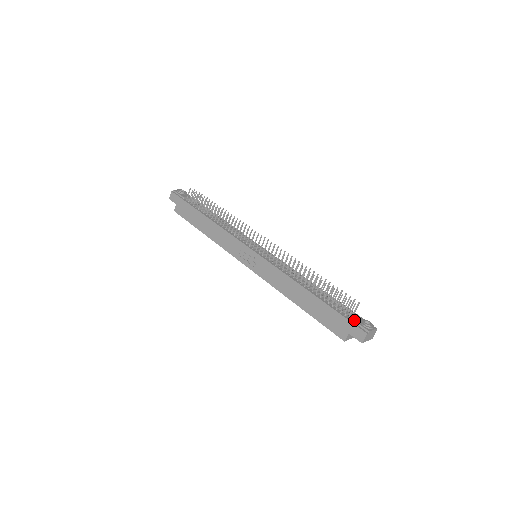
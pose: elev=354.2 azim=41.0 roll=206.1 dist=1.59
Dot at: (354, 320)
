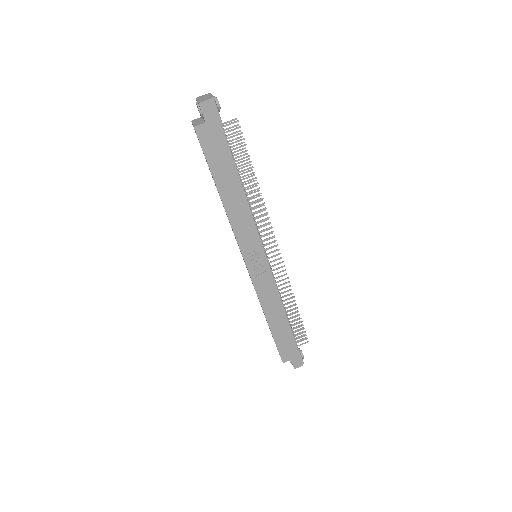
Dot at: (301, 353)
